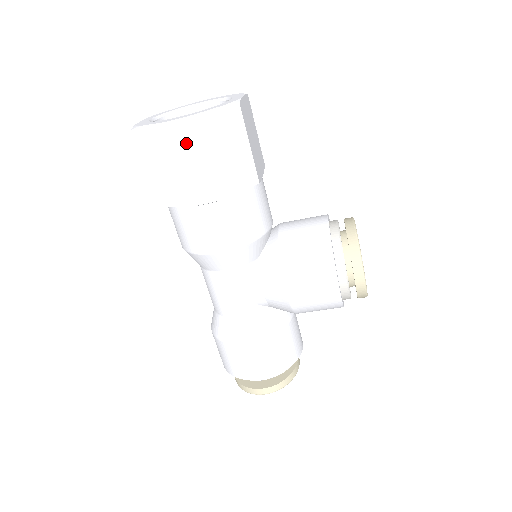
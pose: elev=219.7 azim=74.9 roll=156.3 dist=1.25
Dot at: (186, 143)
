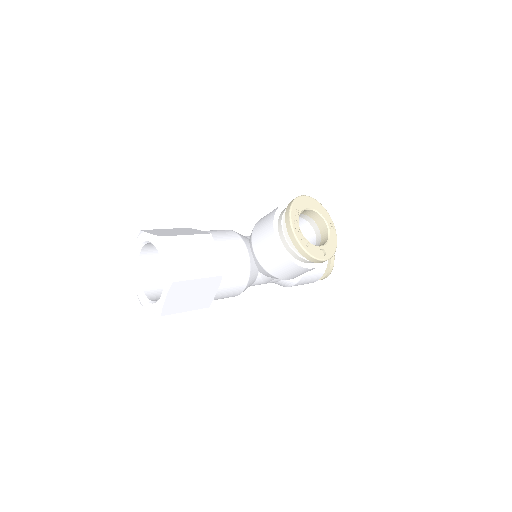
Dot at: (174, 312)
